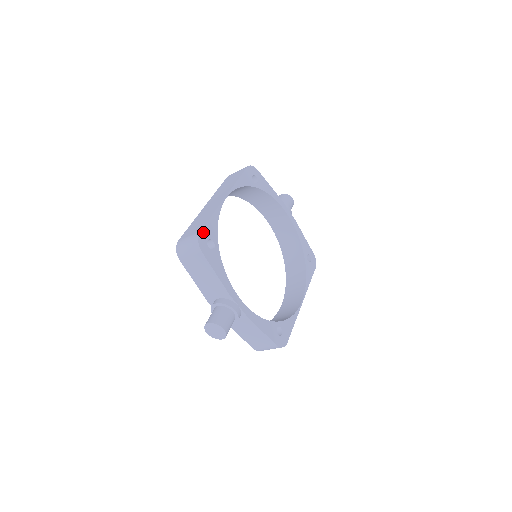
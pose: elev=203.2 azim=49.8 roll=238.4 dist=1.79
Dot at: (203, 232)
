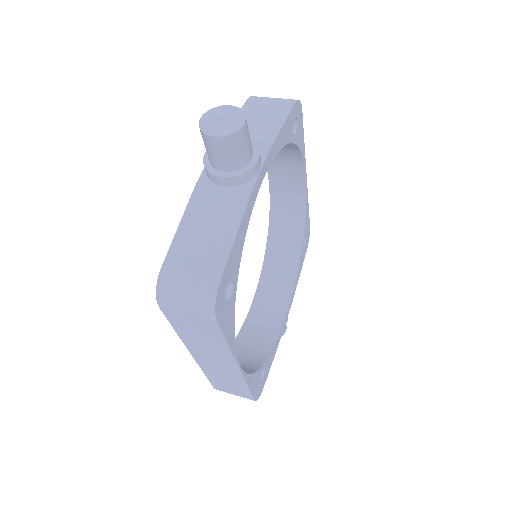
Dot at: (255, 395)
